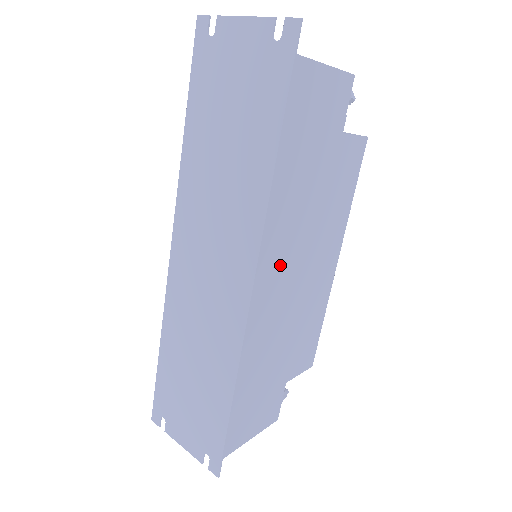
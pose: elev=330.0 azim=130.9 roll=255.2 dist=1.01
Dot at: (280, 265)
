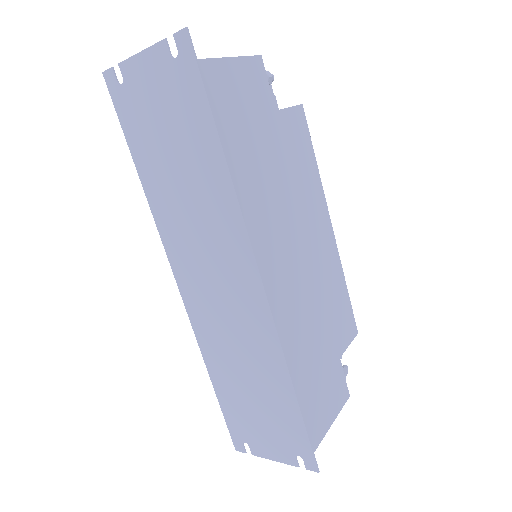
Dot at: (278, 251)
